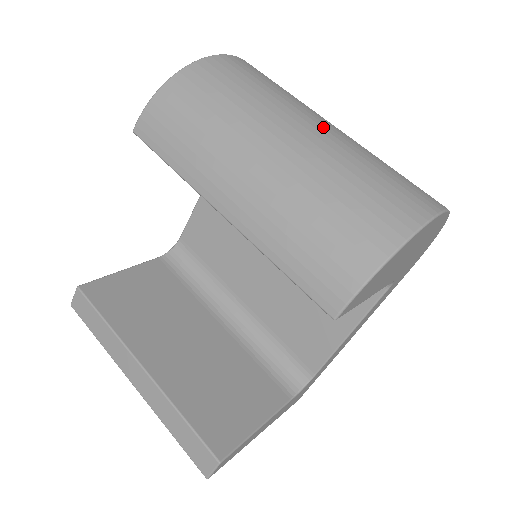
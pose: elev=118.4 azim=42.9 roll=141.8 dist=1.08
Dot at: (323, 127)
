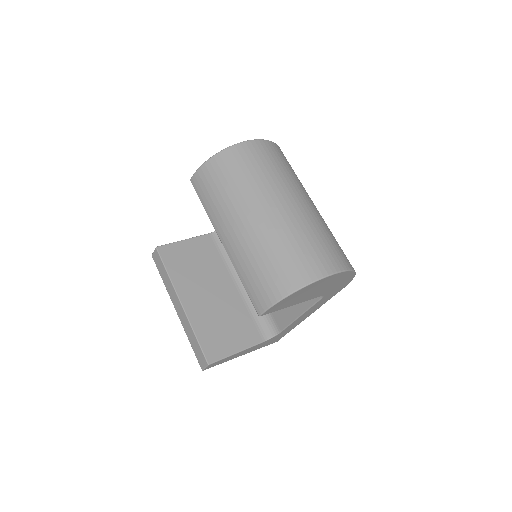
Dot at: (289, 205)
